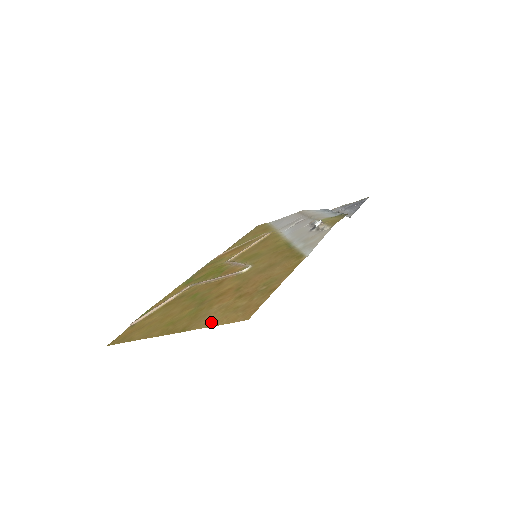
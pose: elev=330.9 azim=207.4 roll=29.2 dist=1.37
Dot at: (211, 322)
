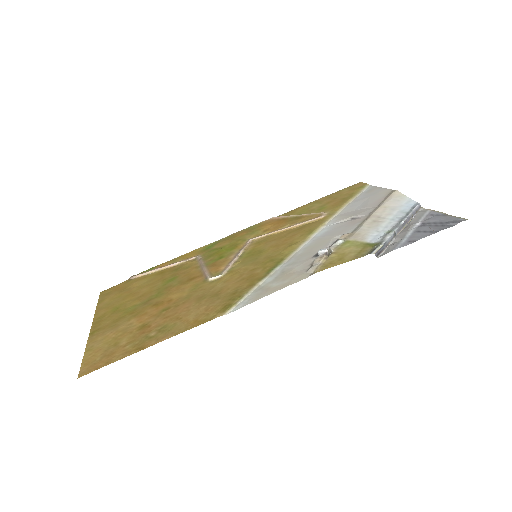
Dot at: (94, 346)
